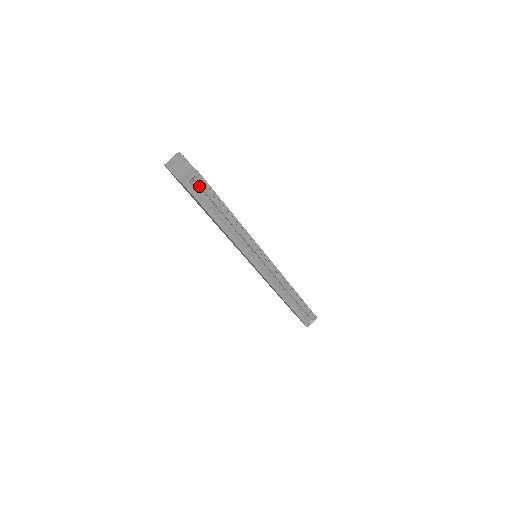
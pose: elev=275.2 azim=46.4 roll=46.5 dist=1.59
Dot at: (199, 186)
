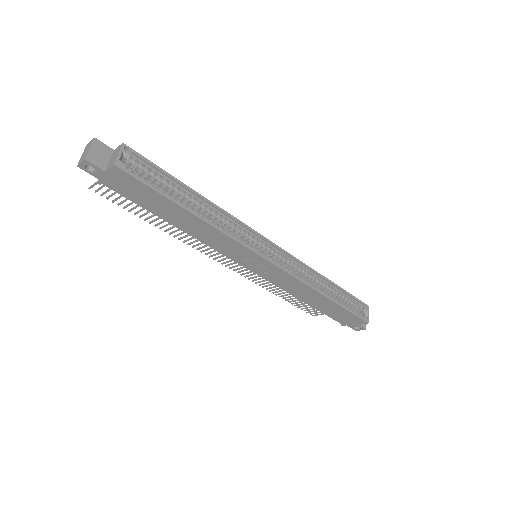
Dot at: occluded
